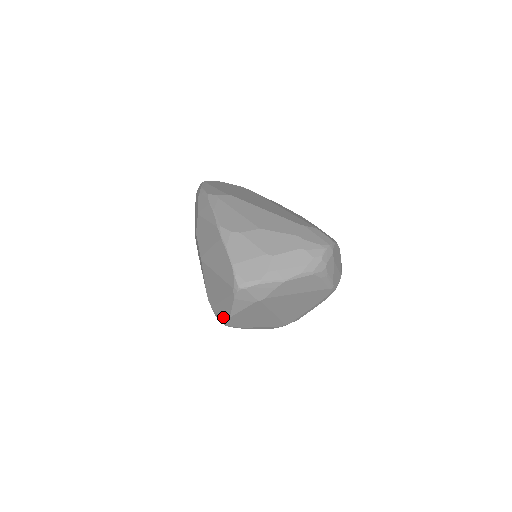
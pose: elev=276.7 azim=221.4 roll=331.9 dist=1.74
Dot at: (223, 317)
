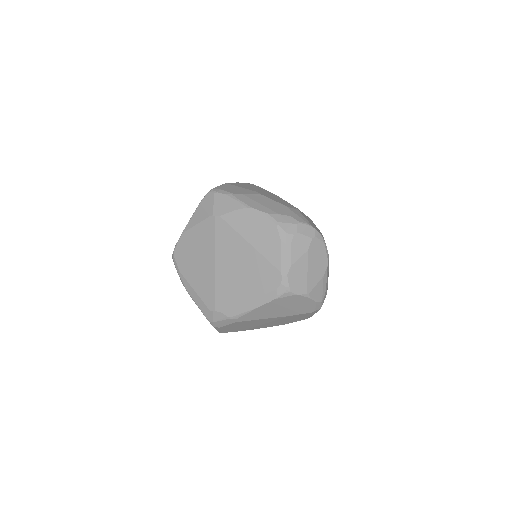
Dot at: occluded
